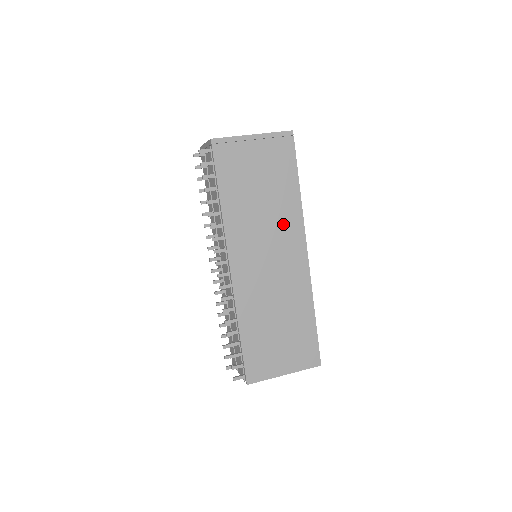
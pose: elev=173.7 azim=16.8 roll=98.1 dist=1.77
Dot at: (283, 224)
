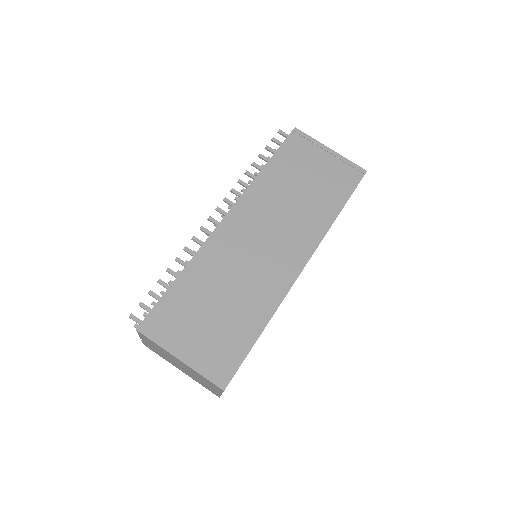
Dot at: (301, 226)
